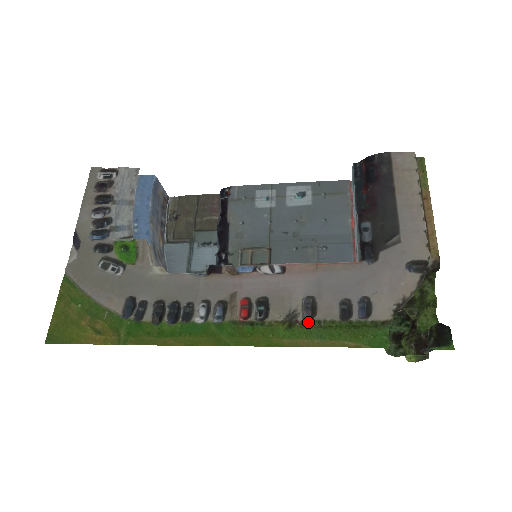
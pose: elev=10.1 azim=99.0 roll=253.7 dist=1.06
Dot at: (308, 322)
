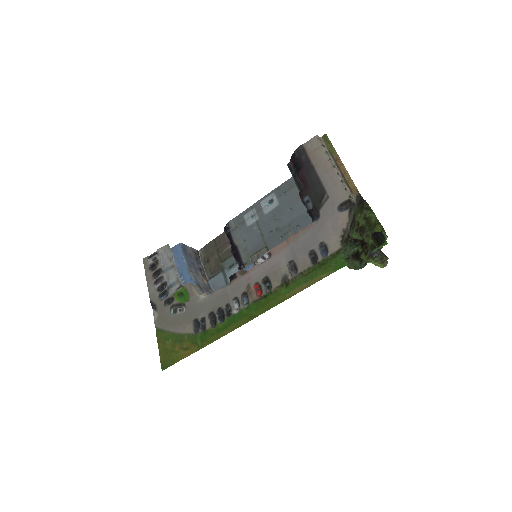
Dot at: (295, 277)
